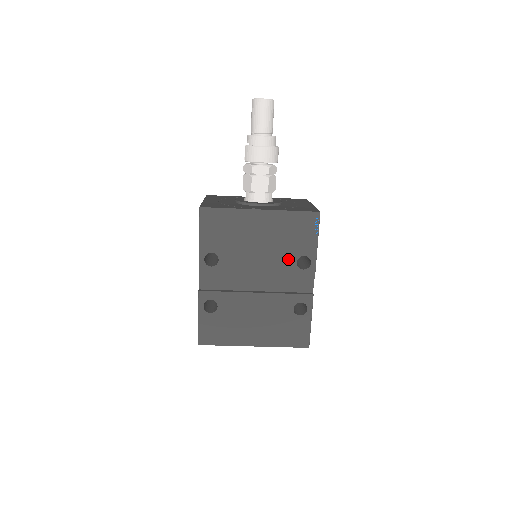
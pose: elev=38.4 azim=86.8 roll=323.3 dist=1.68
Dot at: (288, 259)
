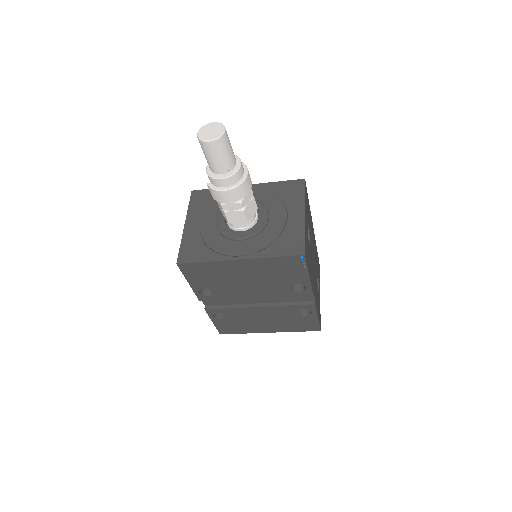
Dot at: (281, 287)
